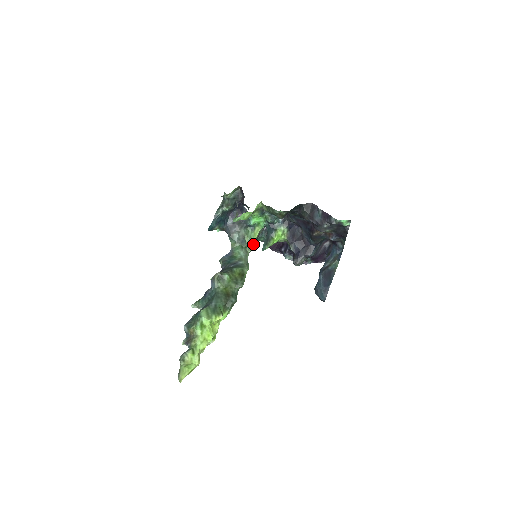
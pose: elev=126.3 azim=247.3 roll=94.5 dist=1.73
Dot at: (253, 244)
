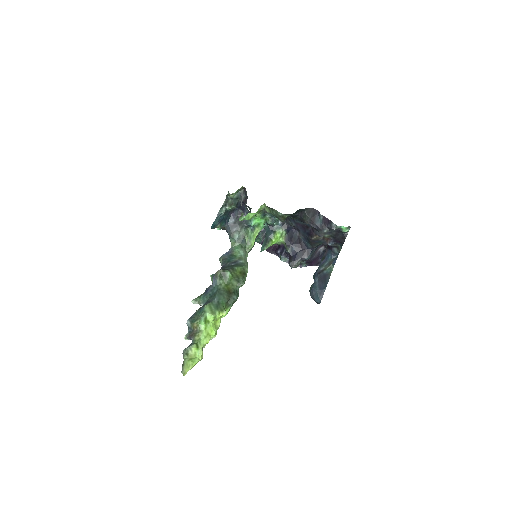
Dot at: (252, 244)
